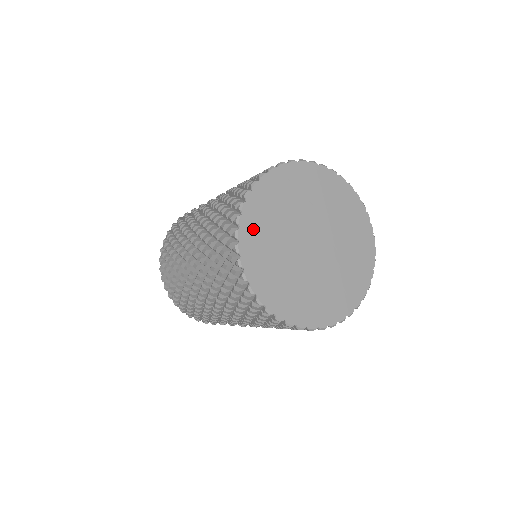
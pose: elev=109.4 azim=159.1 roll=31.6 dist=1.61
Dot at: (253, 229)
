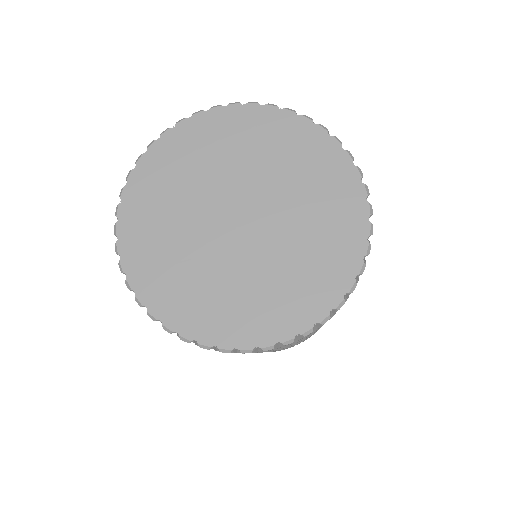
Dot at: (173, 302)
